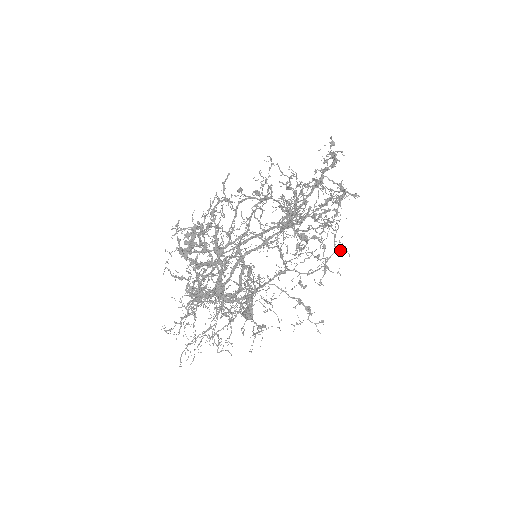
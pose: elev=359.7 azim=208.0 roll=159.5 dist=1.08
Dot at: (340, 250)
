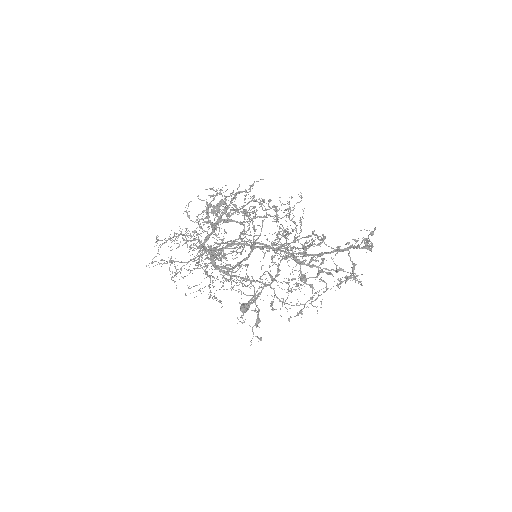
Dot at: (314, 306)
